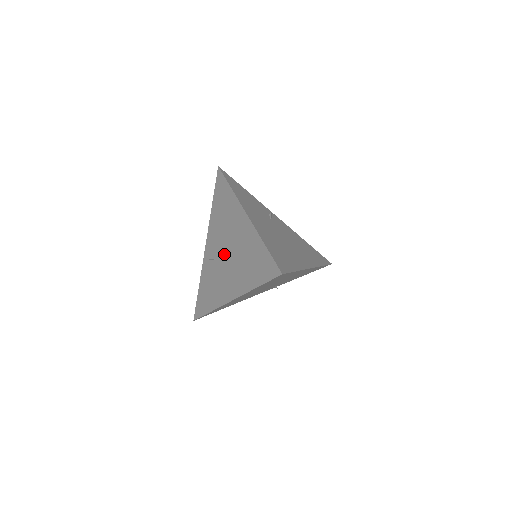
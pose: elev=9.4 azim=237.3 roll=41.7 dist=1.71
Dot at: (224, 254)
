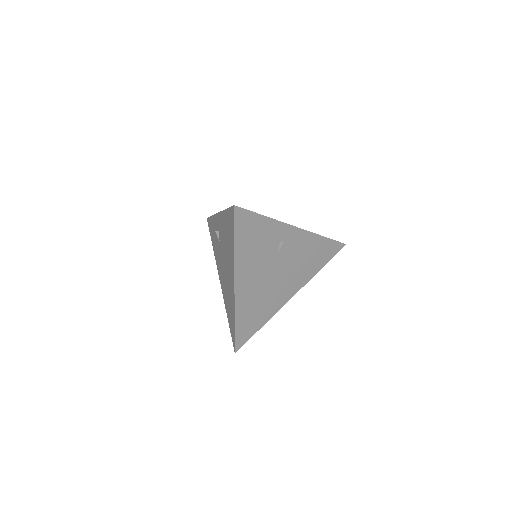
Dot at: (222, 257)
